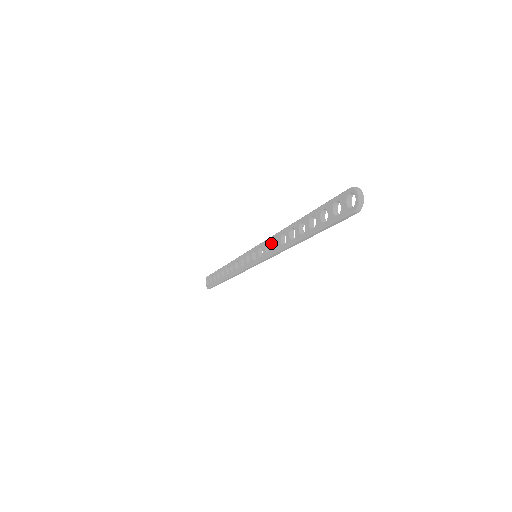
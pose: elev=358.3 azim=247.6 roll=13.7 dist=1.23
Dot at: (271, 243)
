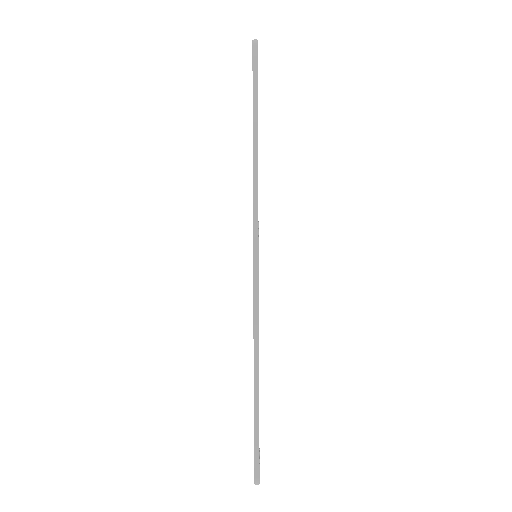
Dot at: occluded
